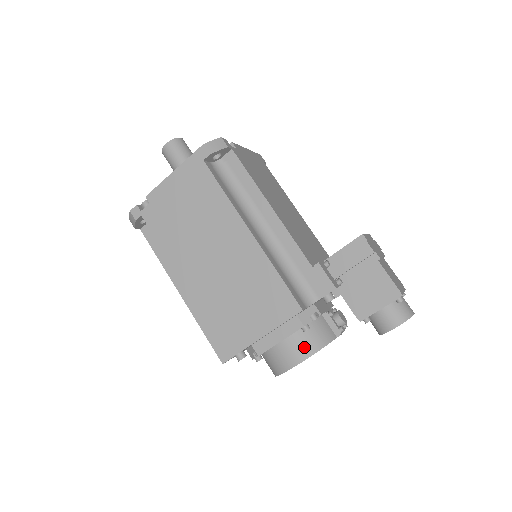
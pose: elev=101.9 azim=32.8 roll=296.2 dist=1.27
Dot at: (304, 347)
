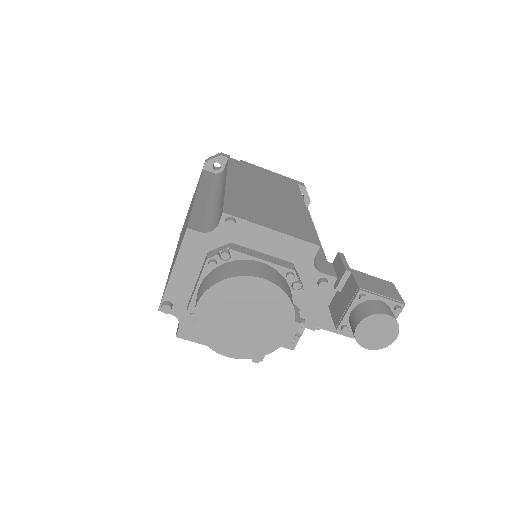
Dot at: (279, 280)
